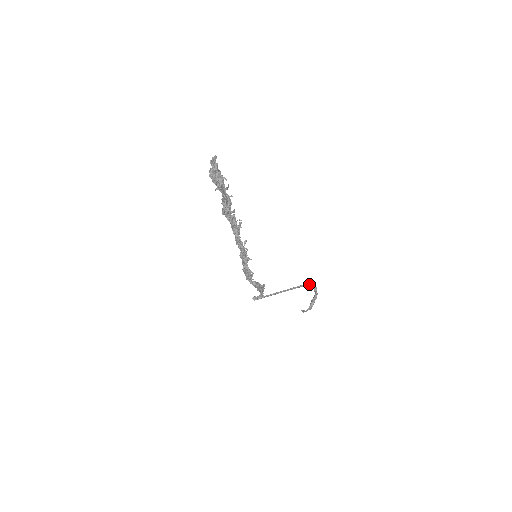
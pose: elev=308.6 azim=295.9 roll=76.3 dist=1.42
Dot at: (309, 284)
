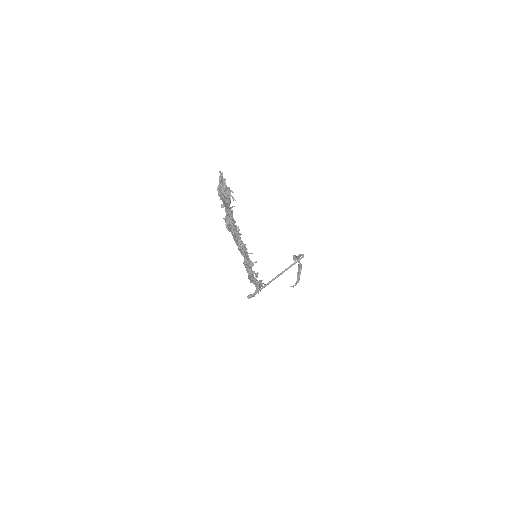
Dot at: (300, 259)
